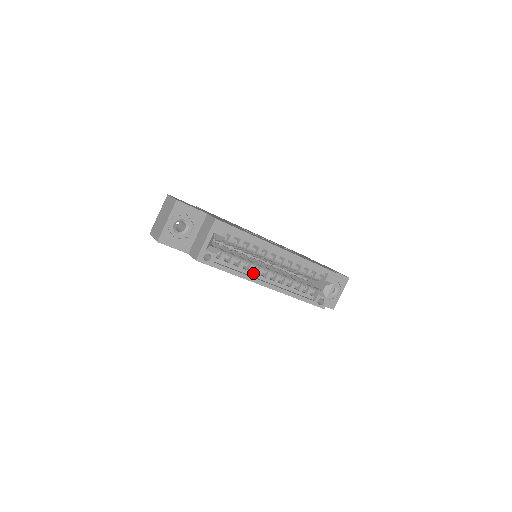
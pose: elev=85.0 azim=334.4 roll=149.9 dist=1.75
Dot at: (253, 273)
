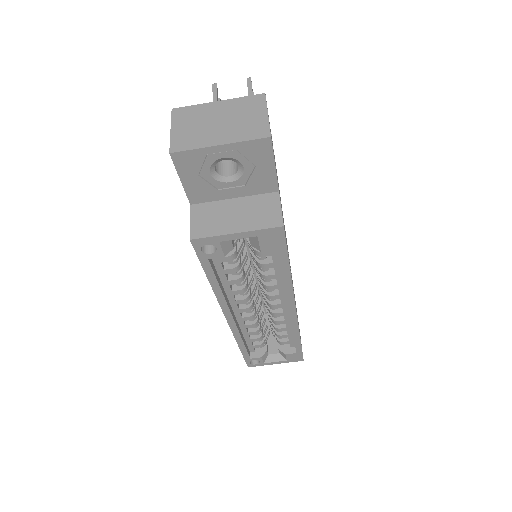
Dot at: (233, 296)
